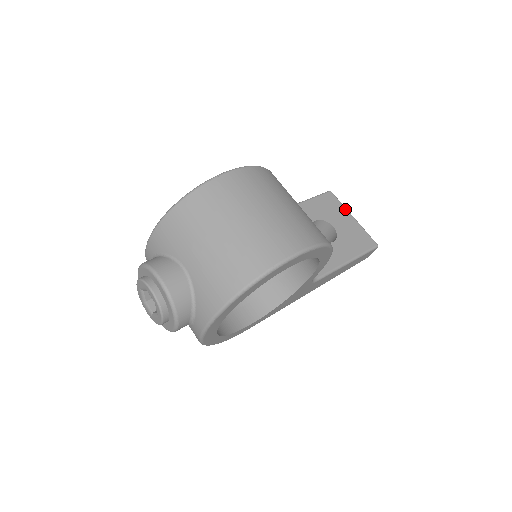
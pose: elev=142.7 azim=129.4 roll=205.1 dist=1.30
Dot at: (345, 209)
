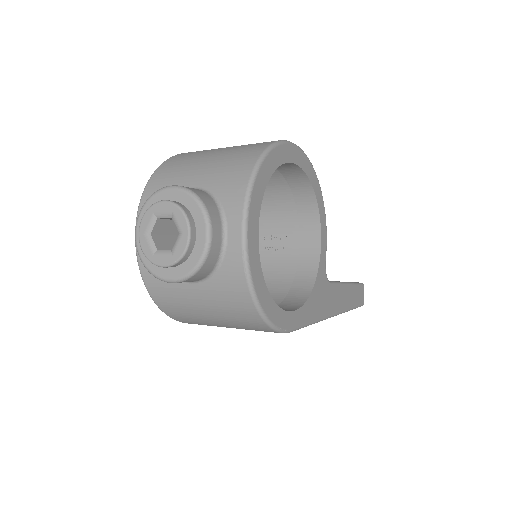
Dot at: occluded
